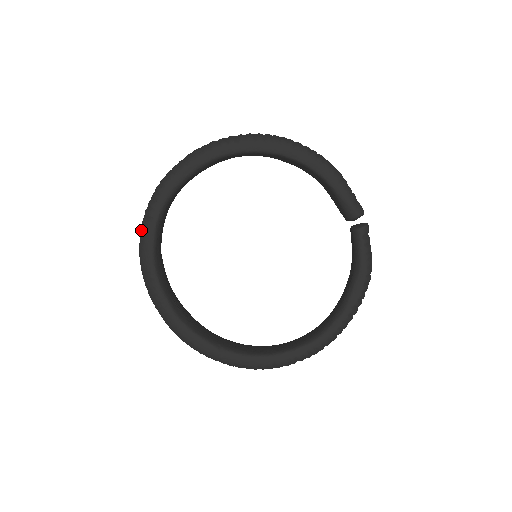
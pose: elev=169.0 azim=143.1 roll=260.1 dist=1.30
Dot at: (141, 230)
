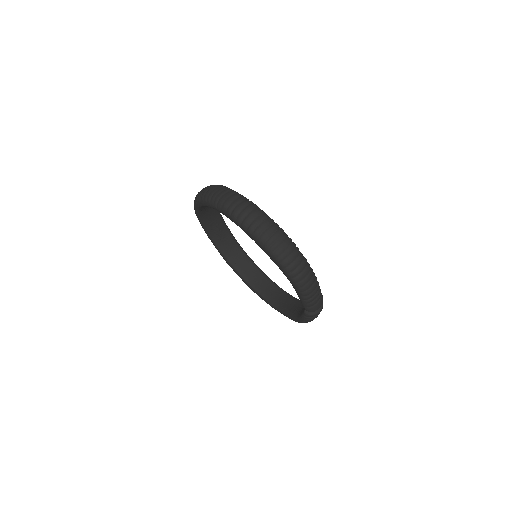
Dot at: occluded
